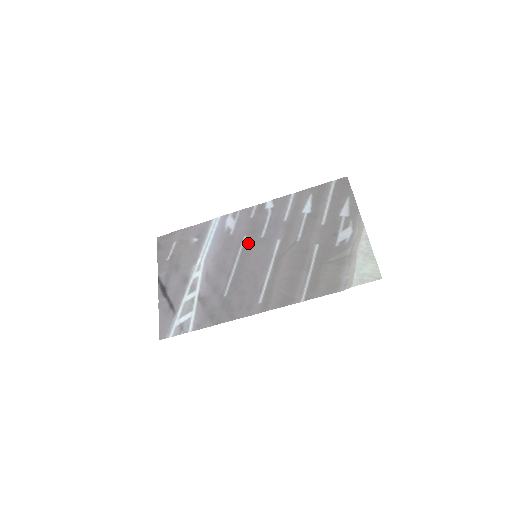
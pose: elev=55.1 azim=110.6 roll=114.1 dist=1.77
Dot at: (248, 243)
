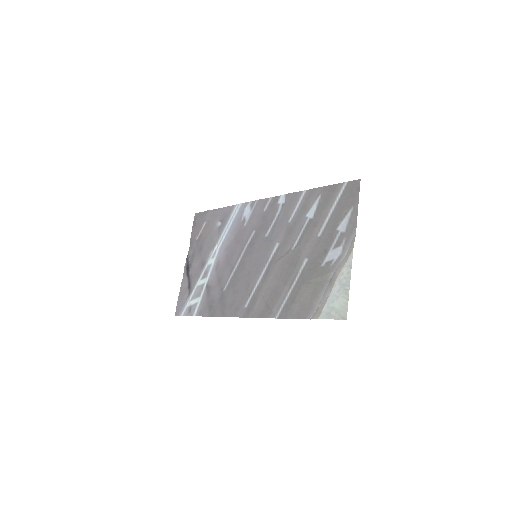
Dot at: (254, 240)
